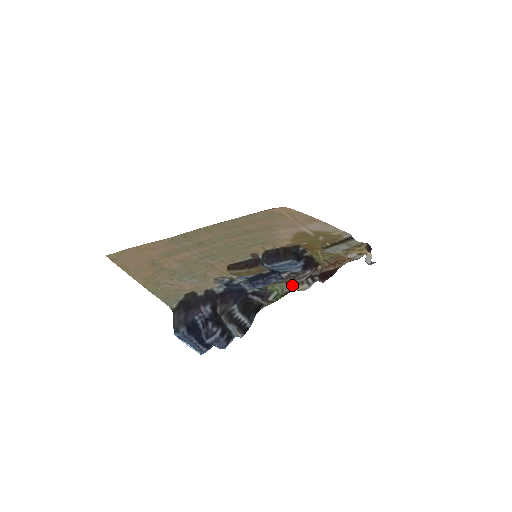
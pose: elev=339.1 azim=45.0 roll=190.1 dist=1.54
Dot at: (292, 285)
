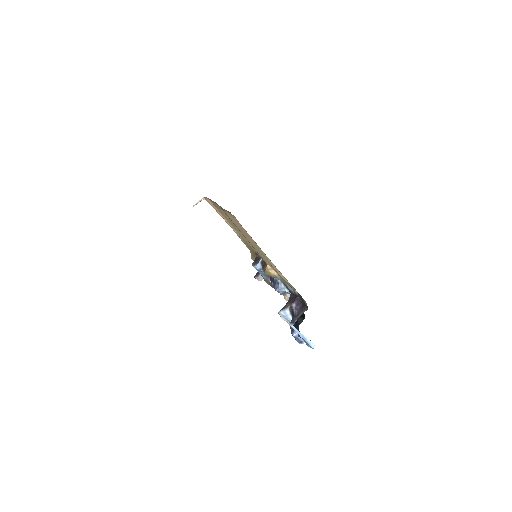
Dot at: occluded
